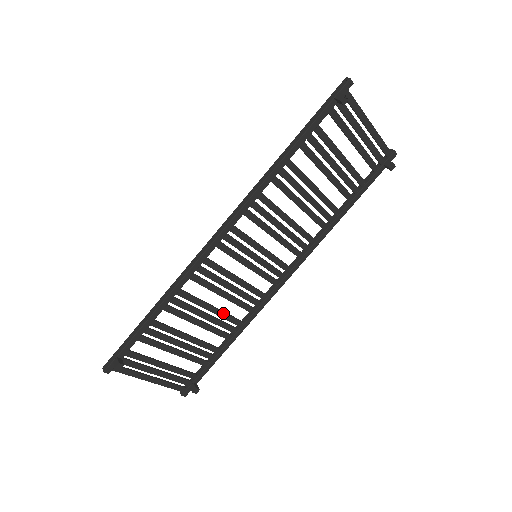
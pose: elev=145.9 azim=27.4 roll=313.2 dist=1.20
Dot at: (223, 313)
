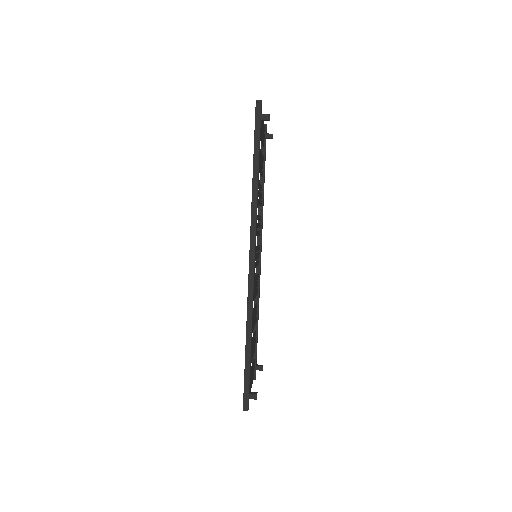
Dot at: (255, 308)
